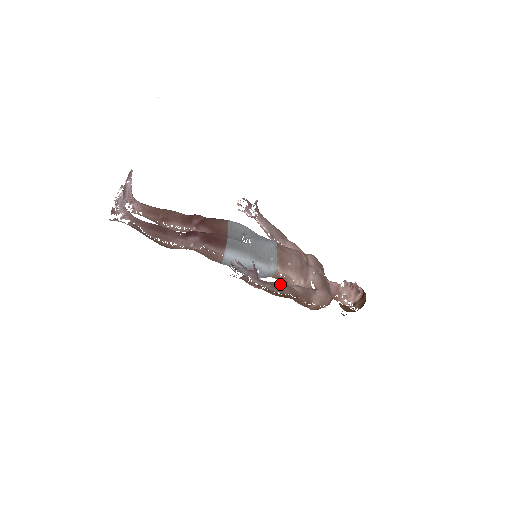
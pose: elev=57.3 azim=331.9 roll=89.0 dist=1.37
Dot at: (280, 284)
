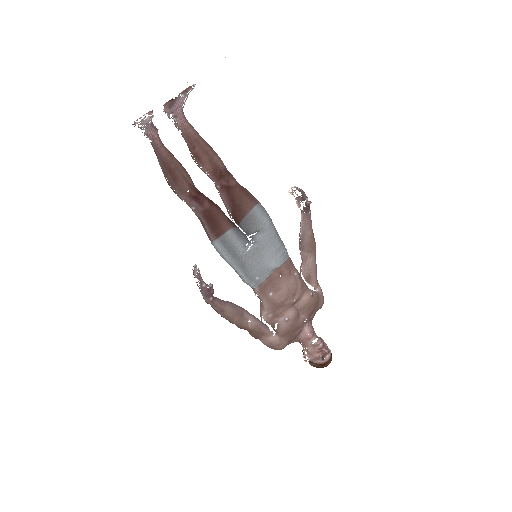
Dot at: (232, 312)
